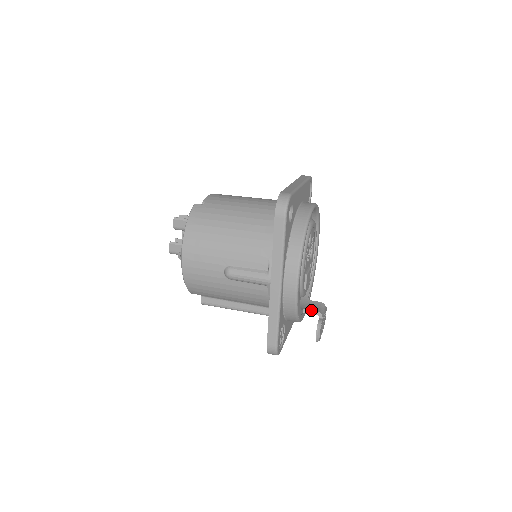
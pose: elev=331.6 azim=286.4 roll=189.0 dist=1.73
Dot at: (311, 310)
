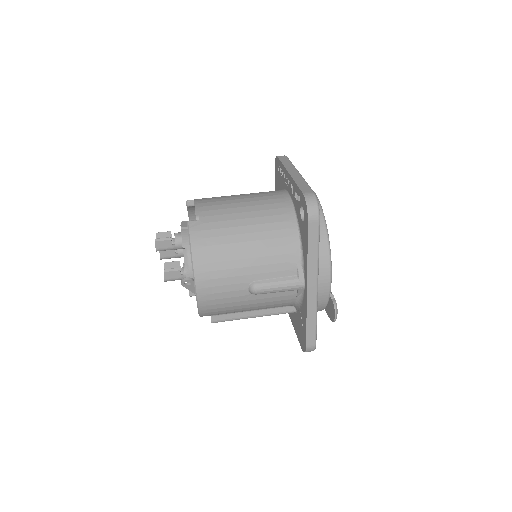
Dot at: occluded
